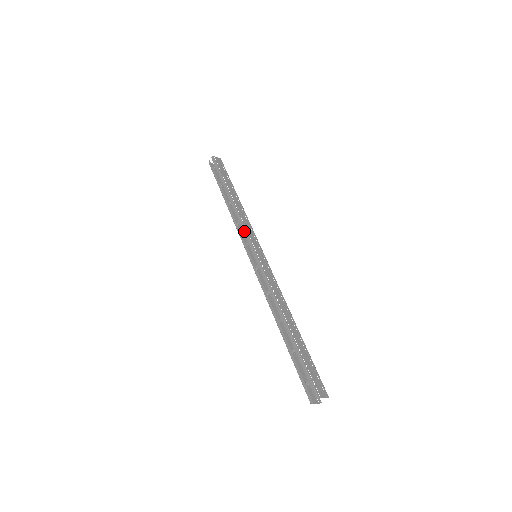
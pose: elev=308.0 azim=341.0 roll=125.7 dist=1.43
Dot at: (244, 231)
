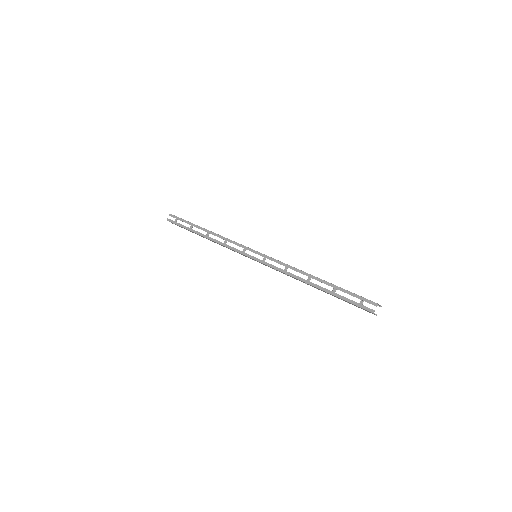
Dot at: (236, 243)
